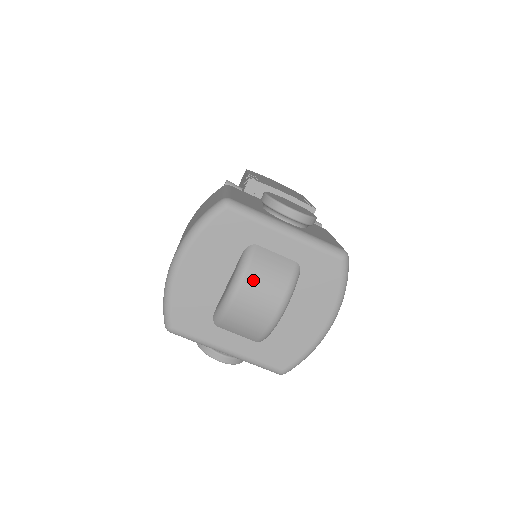
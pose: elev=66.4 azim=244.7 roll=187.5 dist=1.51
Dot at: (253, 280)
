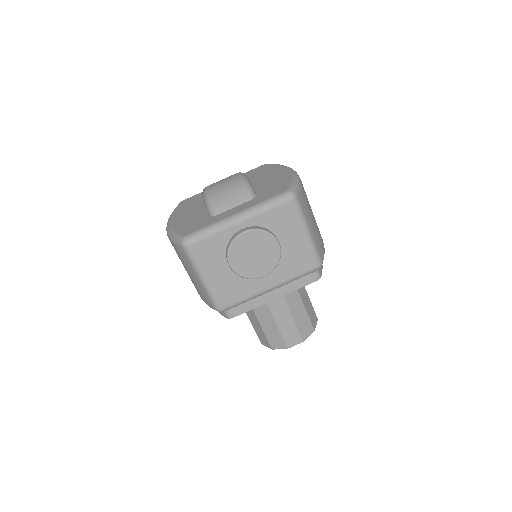
Dot at: occluded
